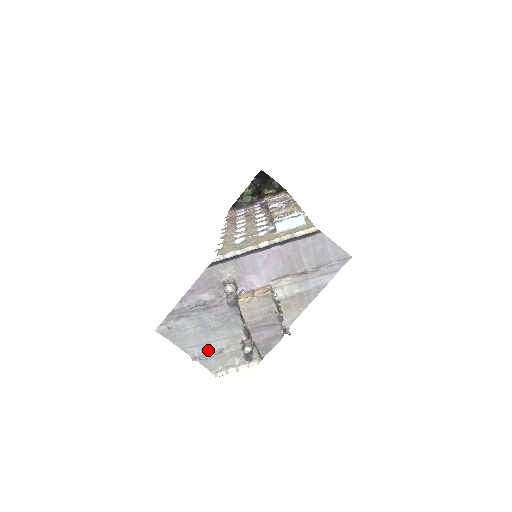
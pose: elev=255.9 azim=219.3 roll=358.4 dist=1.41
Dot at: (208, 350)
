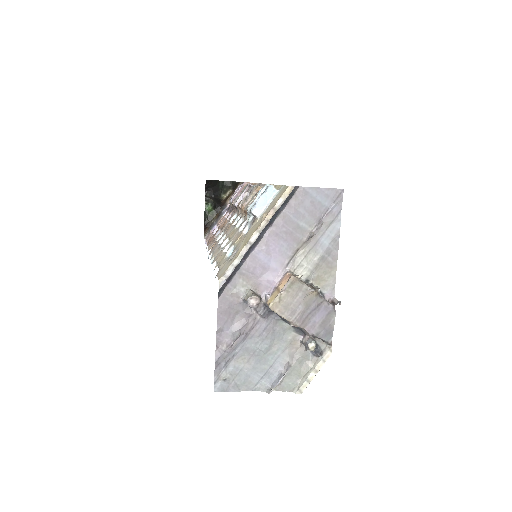
Dot at: (276, 373)
